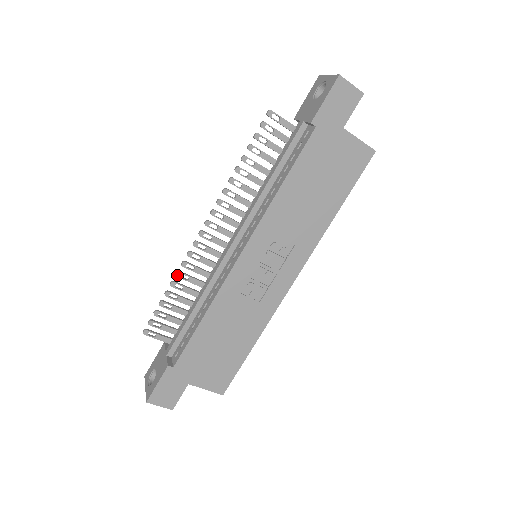
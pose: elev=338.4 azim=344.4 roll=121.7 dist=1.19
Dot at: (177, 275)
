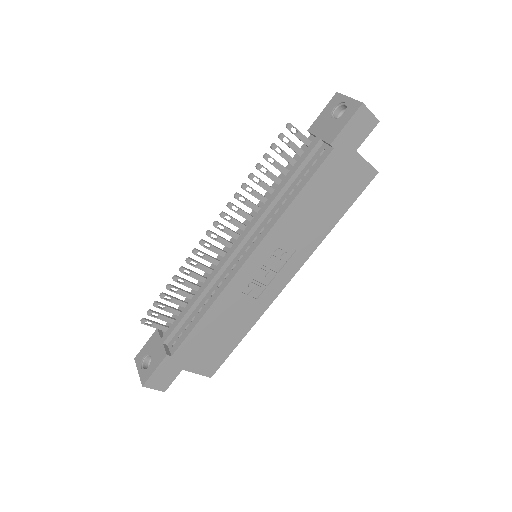
Dot at: (181, 271)
